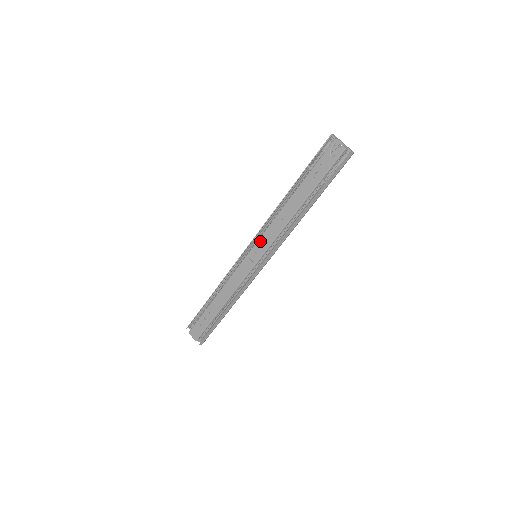
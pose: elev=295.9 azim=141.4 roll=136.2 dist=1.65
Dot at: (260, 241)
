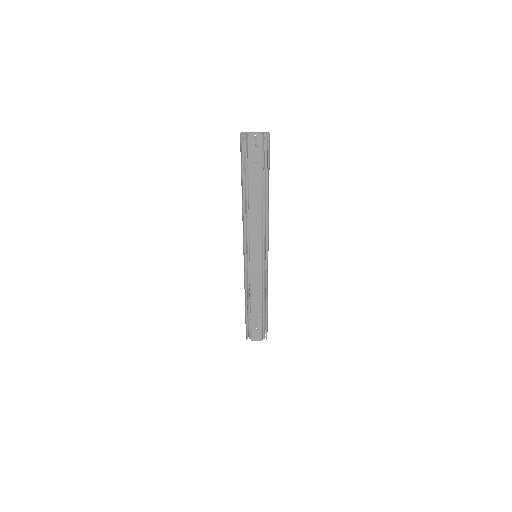
Dot at: (252, 246)
